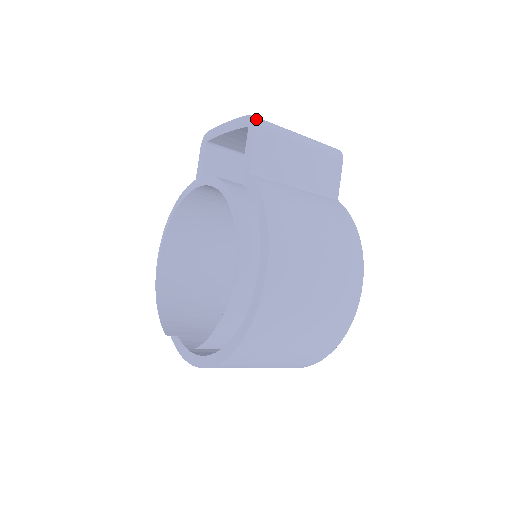
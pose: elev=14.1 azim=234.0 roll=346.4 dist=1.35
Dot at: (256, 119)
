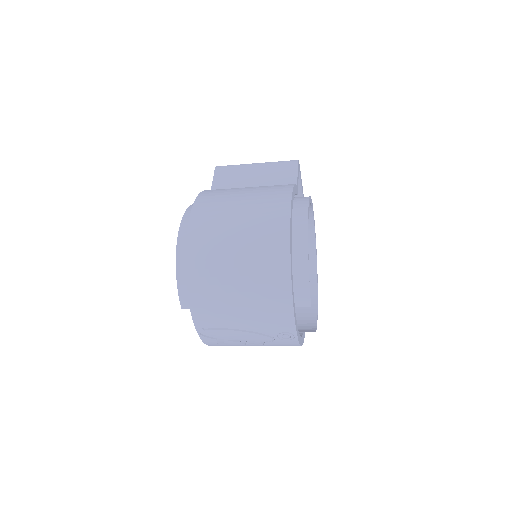
Dot at: (217, 166)
